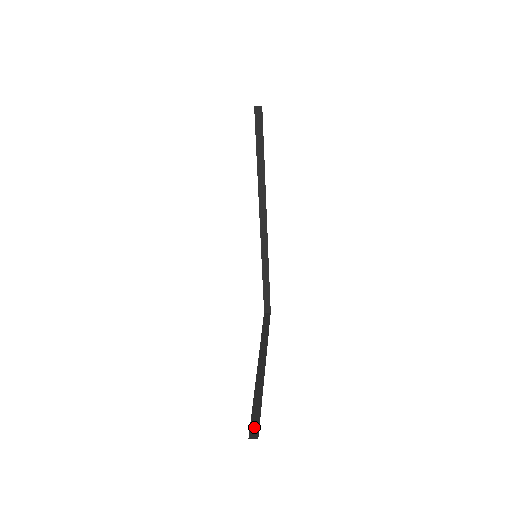
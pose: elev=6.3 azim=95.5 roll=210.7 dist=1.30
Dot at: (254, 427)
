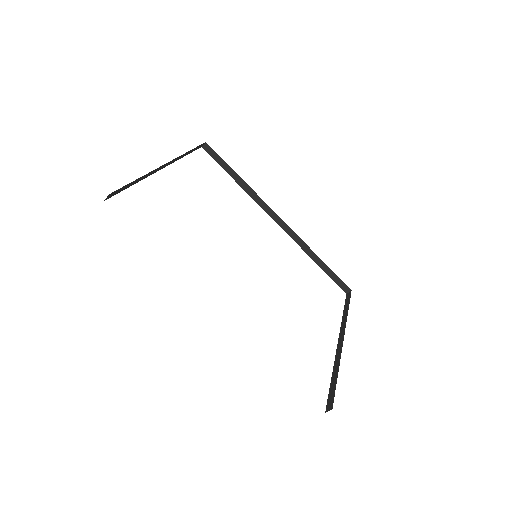
Dot at: (330, 400)
